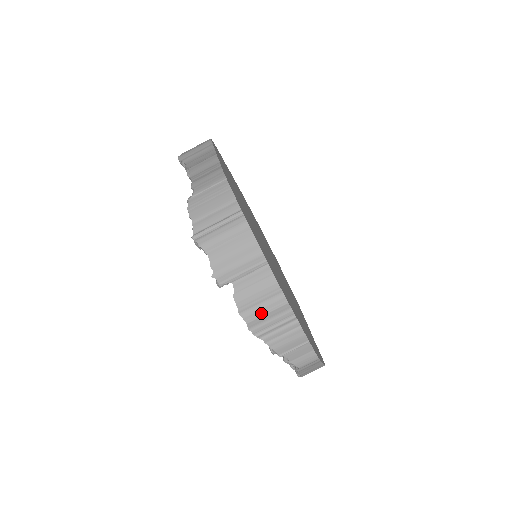
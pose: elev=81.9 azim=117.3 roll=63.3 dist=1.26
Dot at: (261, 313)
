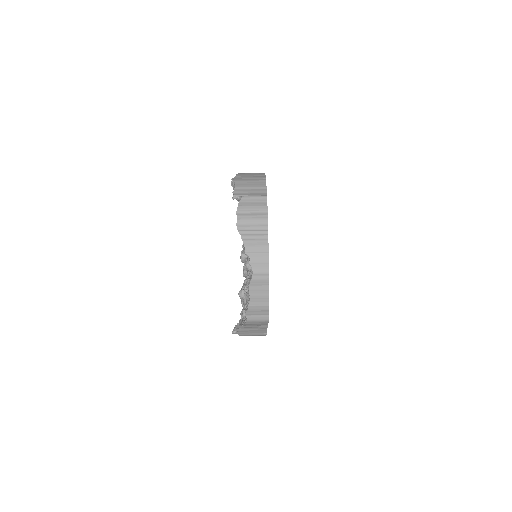
Dot at: (249, 218)
